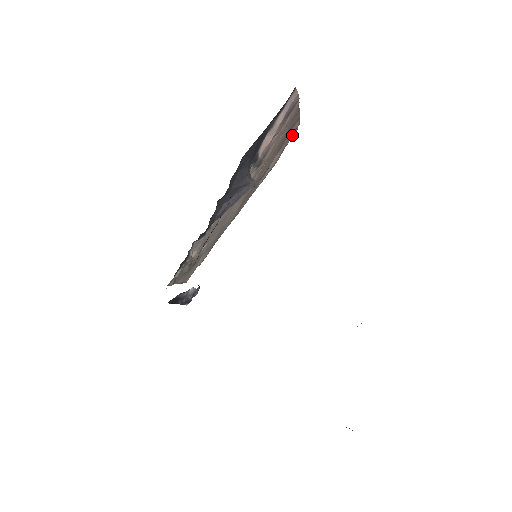
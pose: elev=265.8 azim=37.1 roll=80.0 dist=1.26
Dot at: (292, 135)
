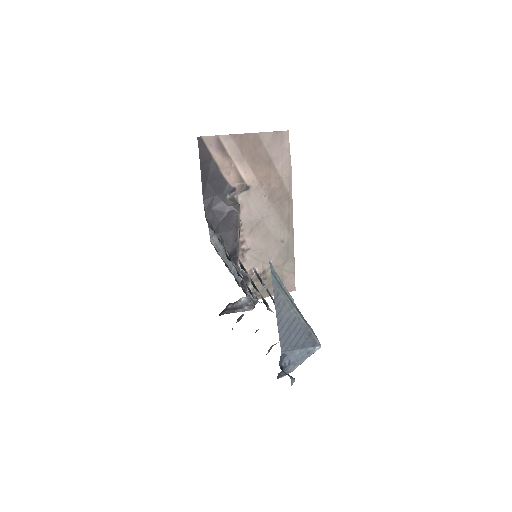
Dot at: (288, 139)
